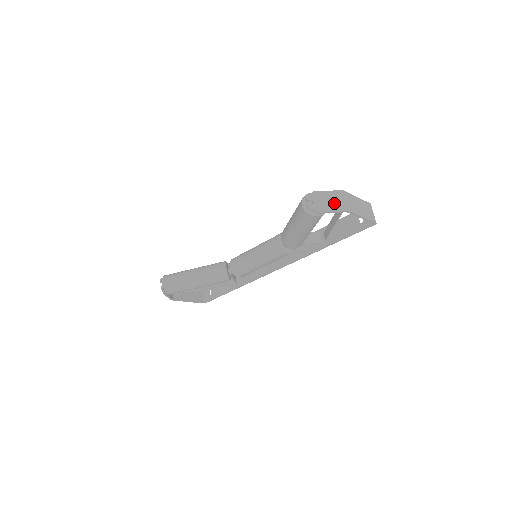
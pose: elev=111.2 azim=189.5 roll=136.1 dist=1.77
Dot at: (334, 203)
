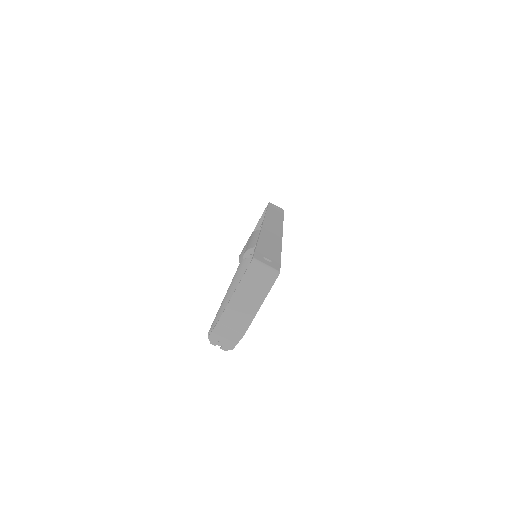
Dot at: (229, 336)
